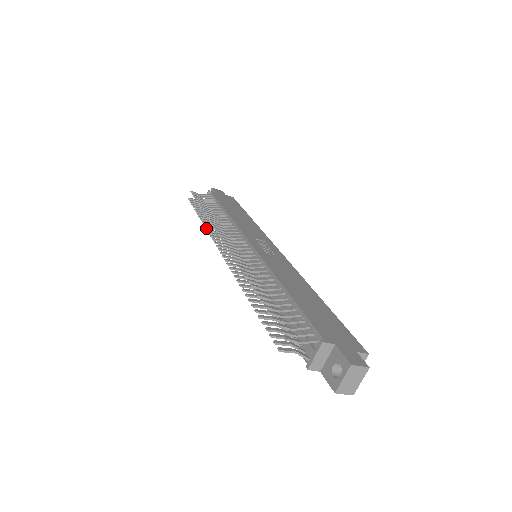
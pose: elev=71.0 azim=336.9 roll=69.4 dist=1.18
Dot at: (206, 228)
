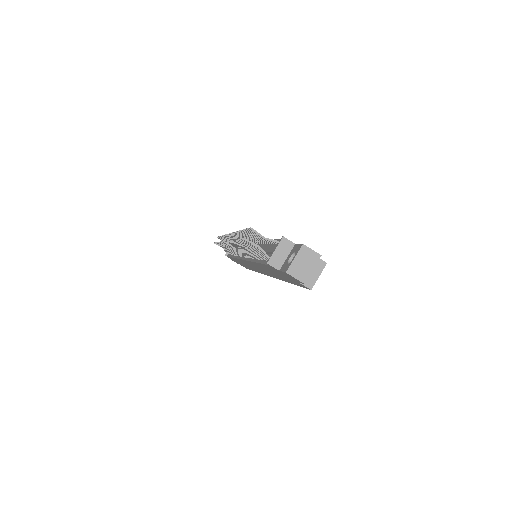
Dot at: occluded
